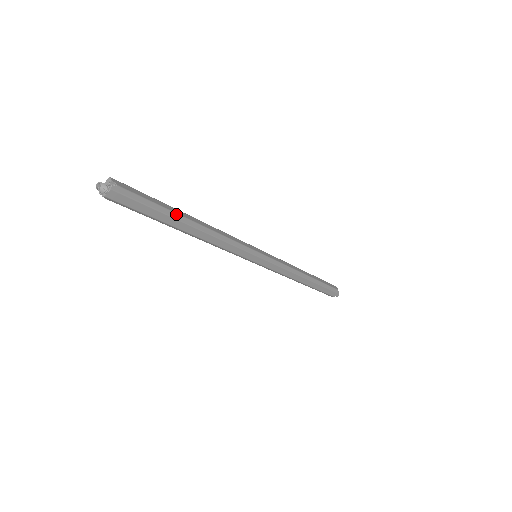
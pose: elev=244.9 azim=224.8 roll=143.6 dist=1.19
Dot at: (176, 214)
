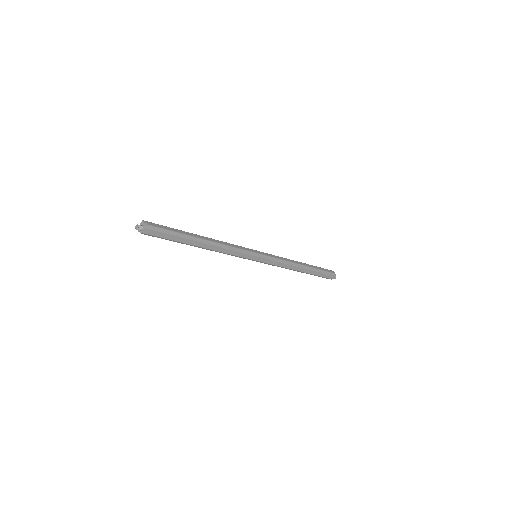
Dot at: (189, 236)
